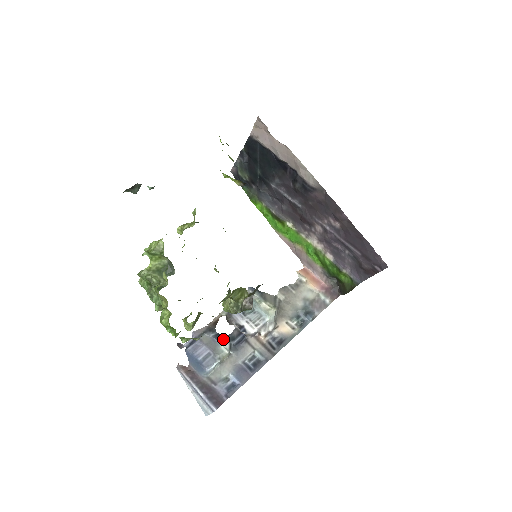
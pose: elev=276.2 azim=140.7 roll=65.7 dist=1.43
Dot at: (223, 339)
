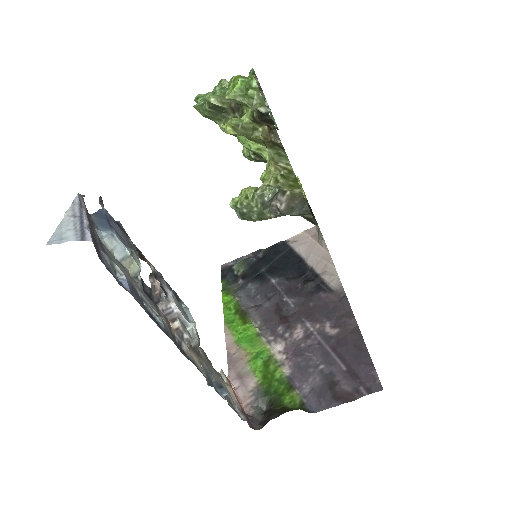
Dot at: occluded
